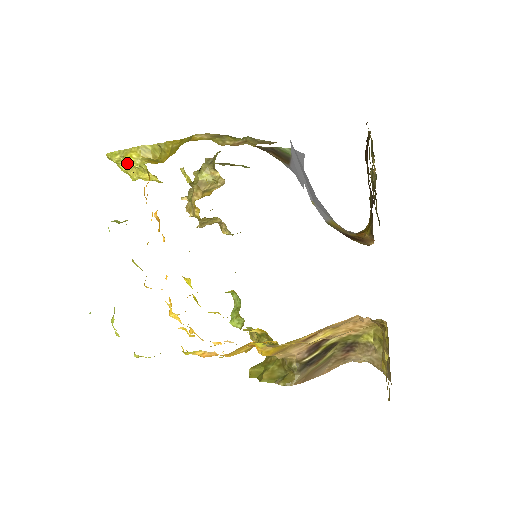
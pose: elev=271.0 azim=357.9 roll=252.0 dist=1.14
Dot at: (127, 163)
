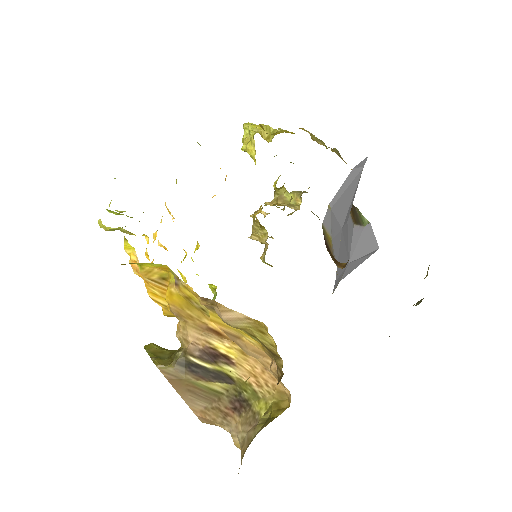
Dot at: occluded
